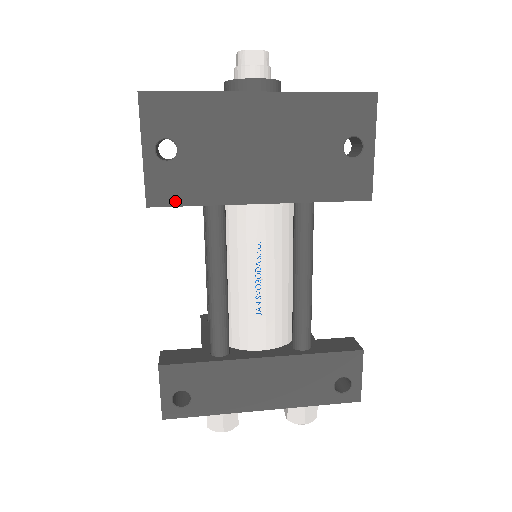
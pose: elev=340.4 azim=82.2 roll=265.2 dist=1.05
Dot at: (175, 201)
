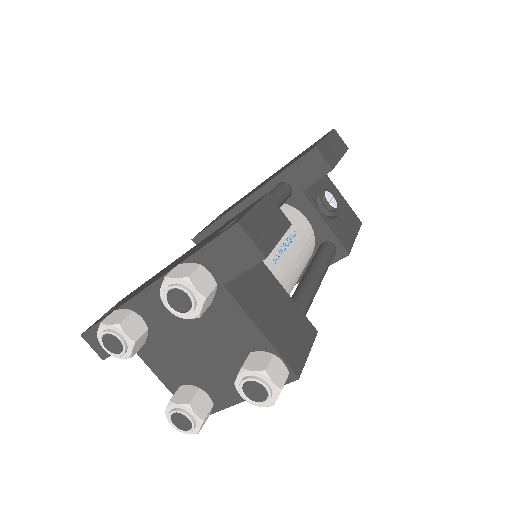
Dot at: (206, 229)
